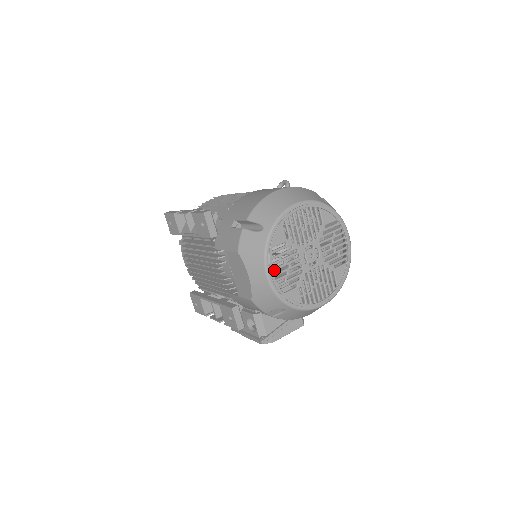
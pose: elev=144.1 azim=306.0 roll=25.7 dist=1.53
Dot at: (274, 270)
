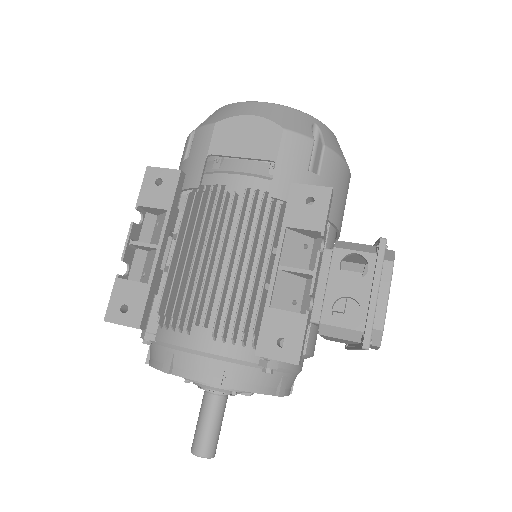
Dot at: occluded
